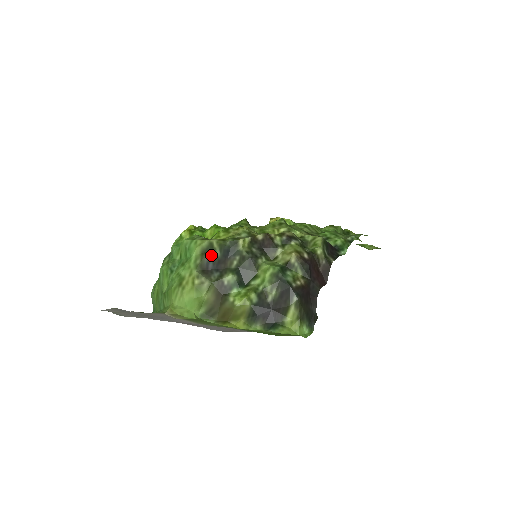
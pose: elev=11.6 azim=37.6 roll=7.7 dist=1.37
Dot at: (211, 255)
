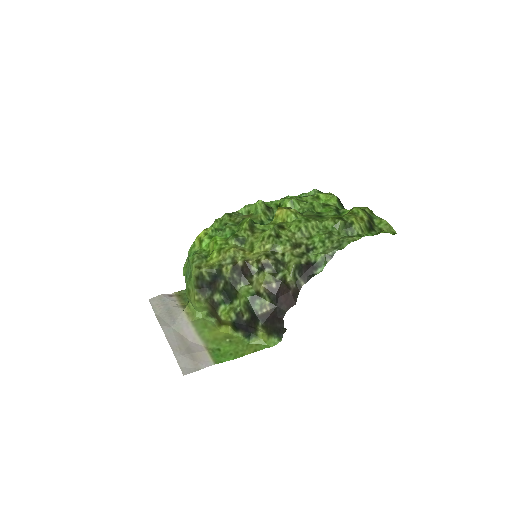
Dot at: (203, 280)
